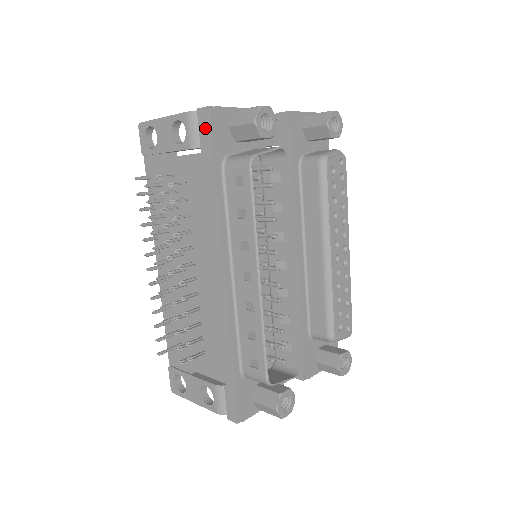
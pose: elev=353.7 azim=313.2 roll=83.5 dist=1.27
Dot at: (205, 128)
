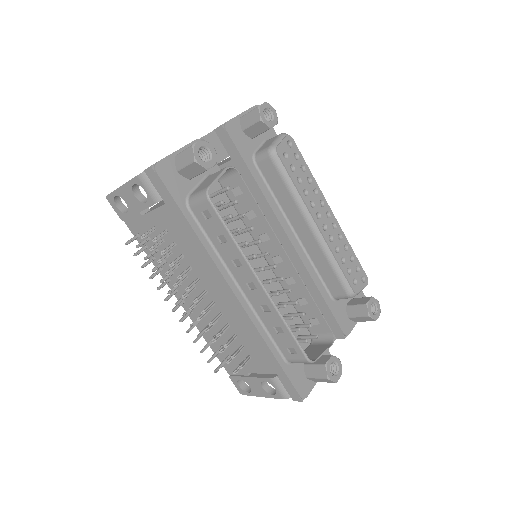
Dot at: (158, 184)
